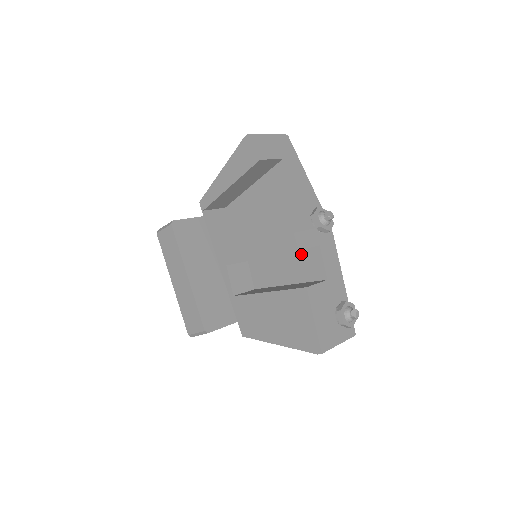
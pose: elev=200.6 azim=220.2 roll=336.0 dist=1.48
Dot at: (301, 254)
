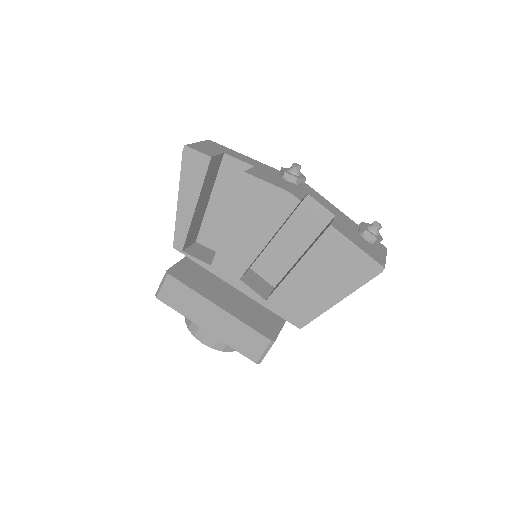
Dot at: (297, 216)
